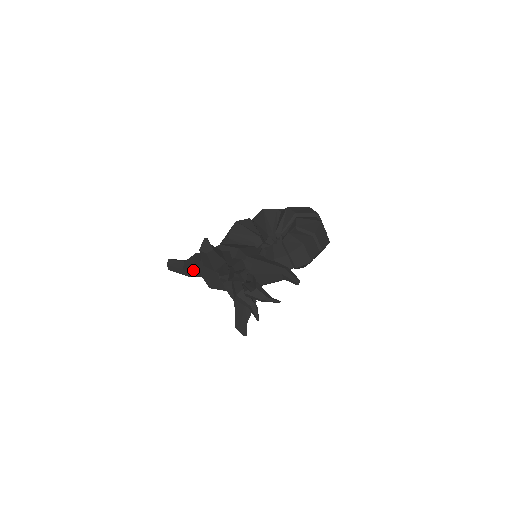
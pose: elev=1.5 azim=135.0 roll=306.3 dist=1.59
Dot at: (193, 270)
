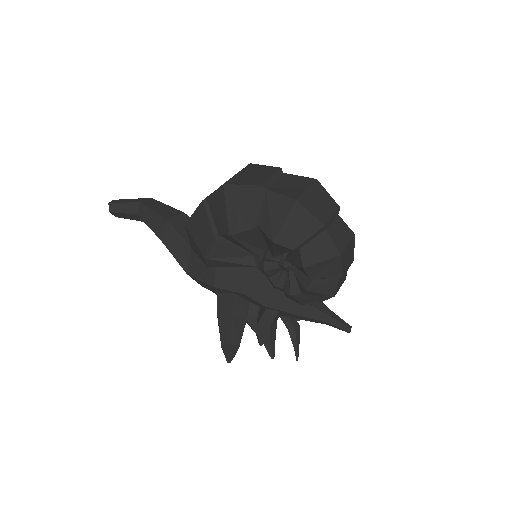
Dot at: occluded
